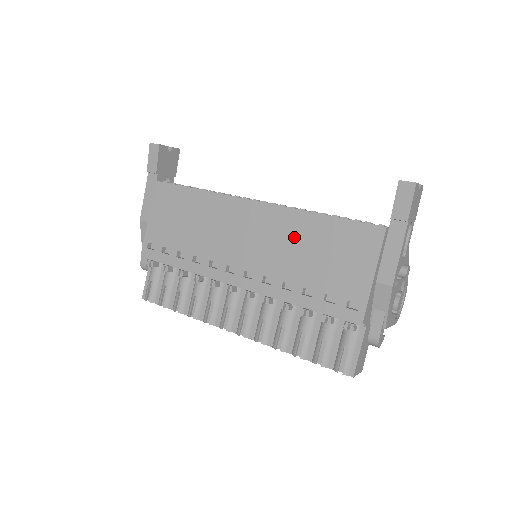
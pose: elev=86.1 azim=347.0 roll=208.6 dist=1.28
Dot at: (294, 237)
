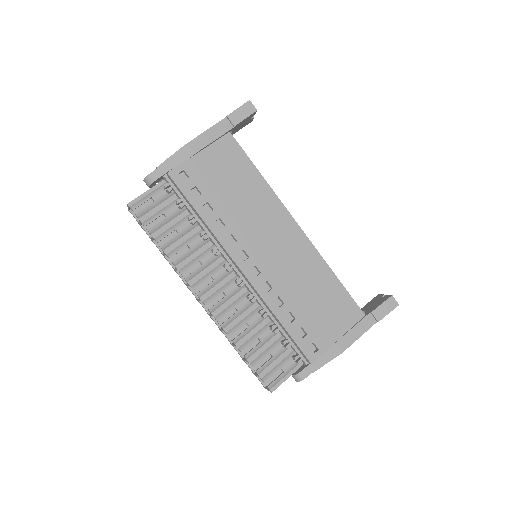
Dot at: (308, 273)
